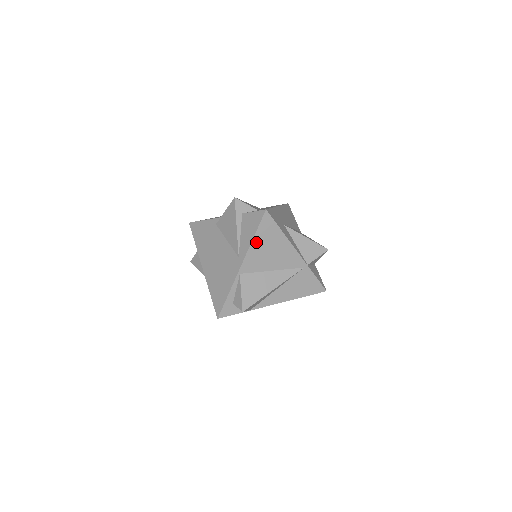
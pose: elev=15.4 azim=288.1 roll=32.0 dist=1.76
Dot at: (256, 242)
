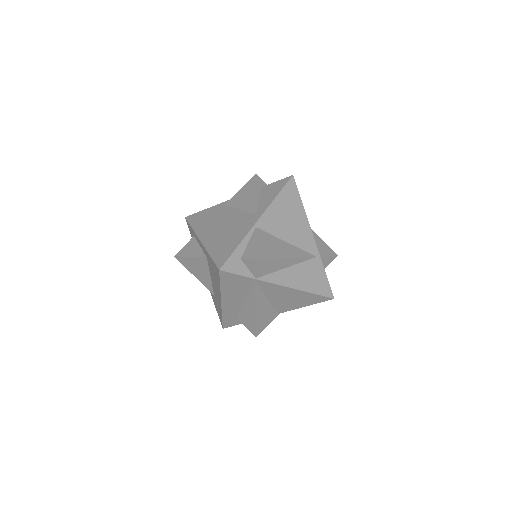
Dot at: (278, 202)
